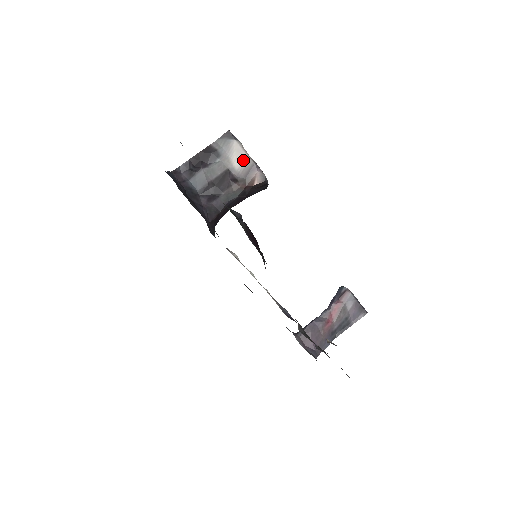
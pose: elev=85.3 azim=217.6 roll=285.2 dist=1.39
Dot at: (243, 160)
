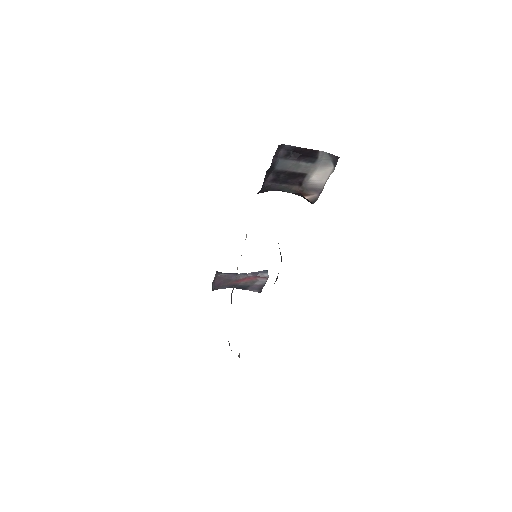
Dot at: (320, 180)
